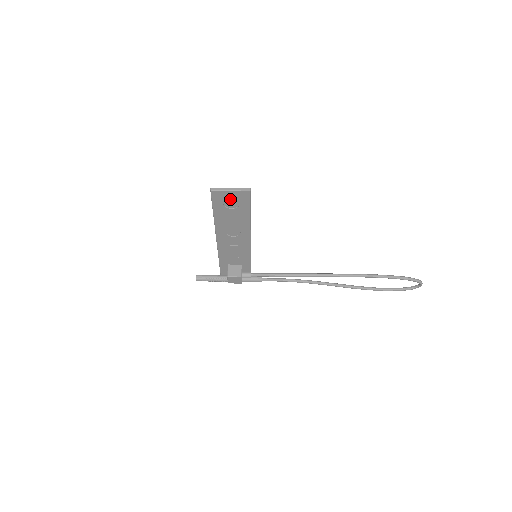
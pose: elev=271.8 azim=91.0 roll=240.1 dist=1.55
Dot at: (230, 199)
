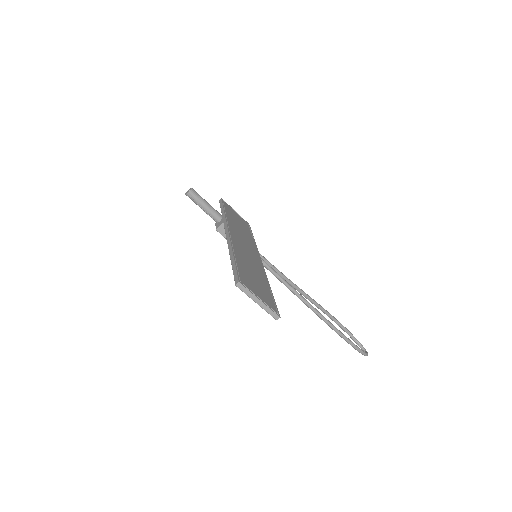
Dot at: occluded
